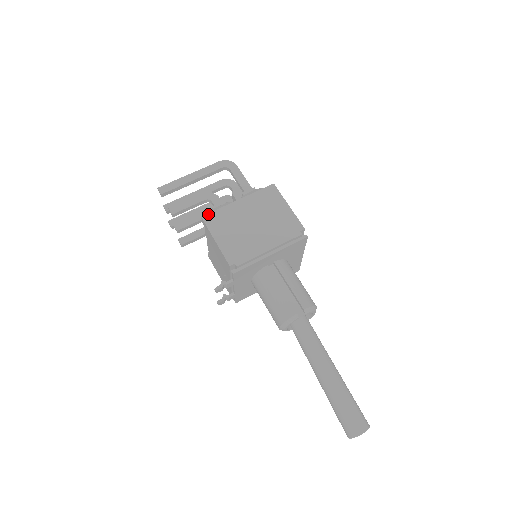
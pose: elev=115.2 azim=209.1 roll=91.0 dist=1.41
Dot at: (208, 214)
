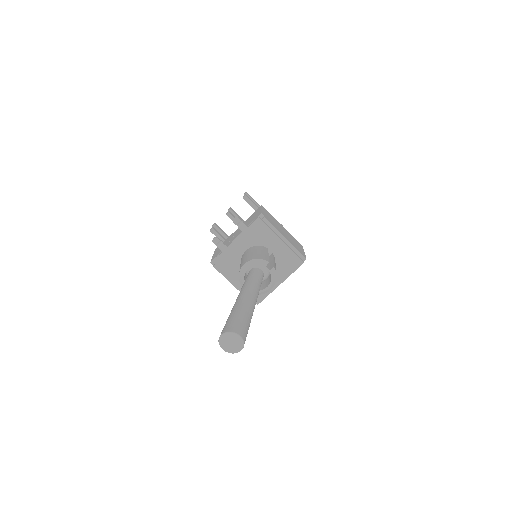
Dot at: (265, 209)
